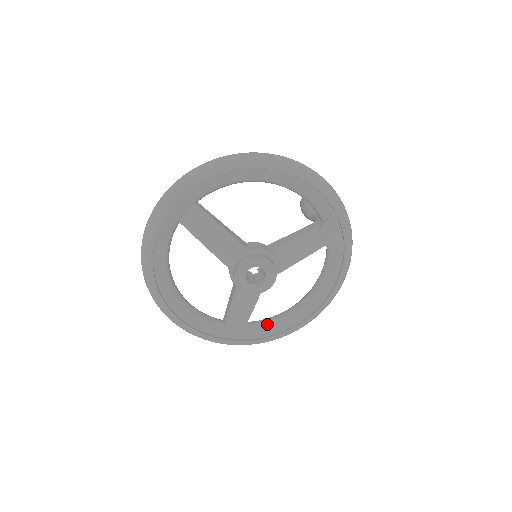
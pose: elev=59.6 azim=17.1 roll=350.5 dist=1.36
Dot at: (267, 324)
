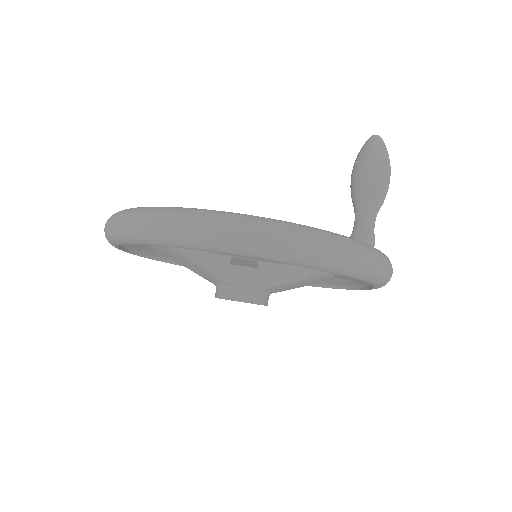
Dot at: occluded
